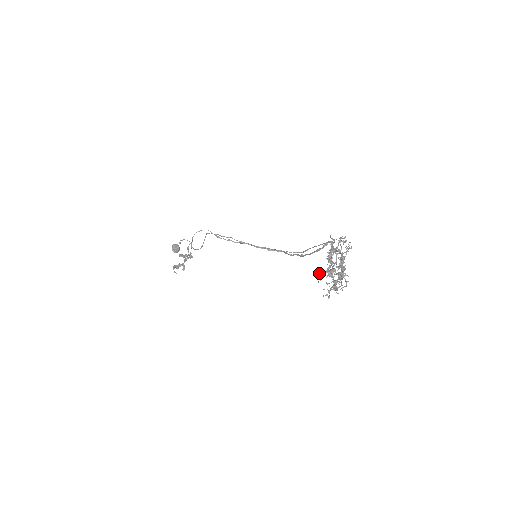
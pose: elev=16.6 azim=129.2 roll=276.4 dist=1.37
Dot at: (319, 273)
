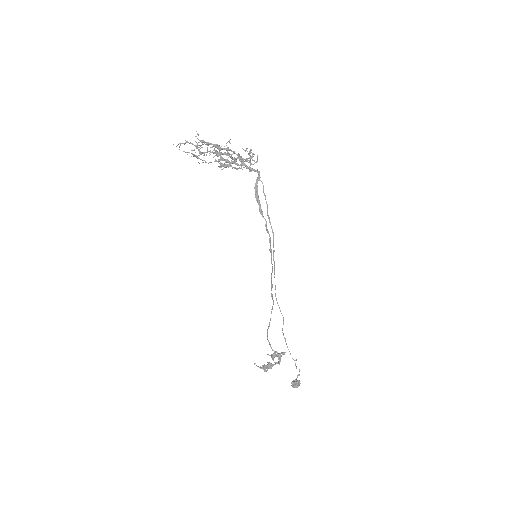
Dot at: occluded
